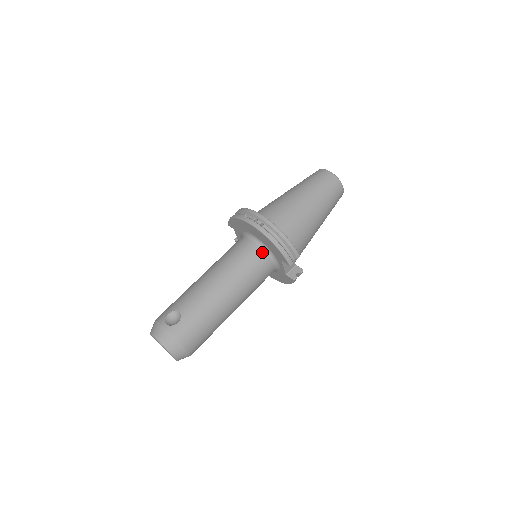
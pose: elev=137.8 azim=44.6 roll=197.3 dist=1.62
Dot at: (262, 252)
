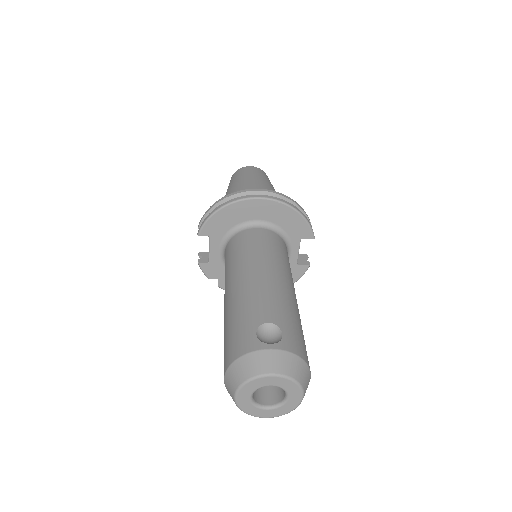
Dot at: (277, 235)
